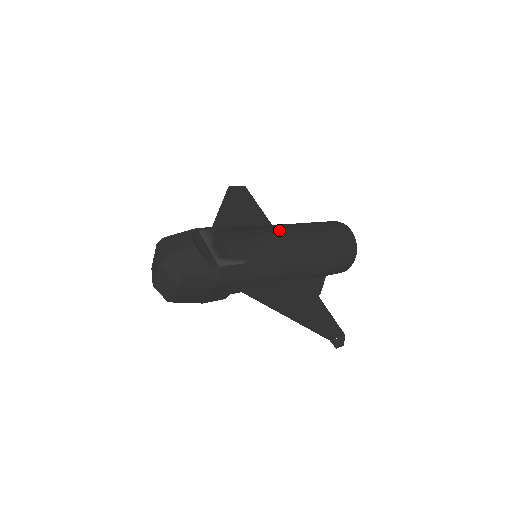
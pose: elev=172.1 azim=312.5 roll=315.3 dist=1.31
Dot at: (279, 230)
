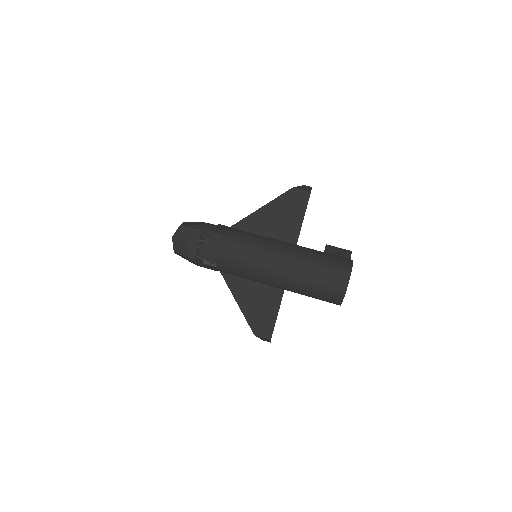
Dot at: (265, 256)
